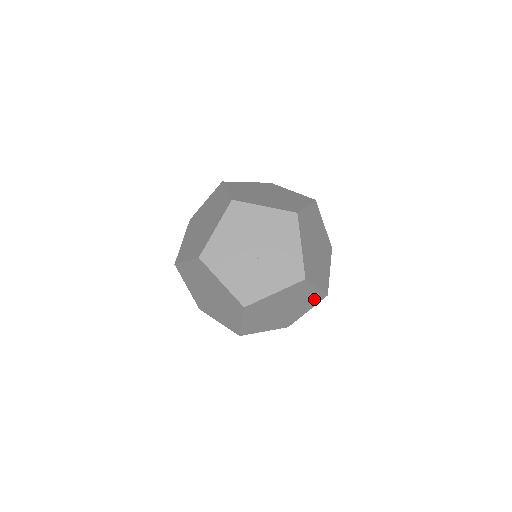
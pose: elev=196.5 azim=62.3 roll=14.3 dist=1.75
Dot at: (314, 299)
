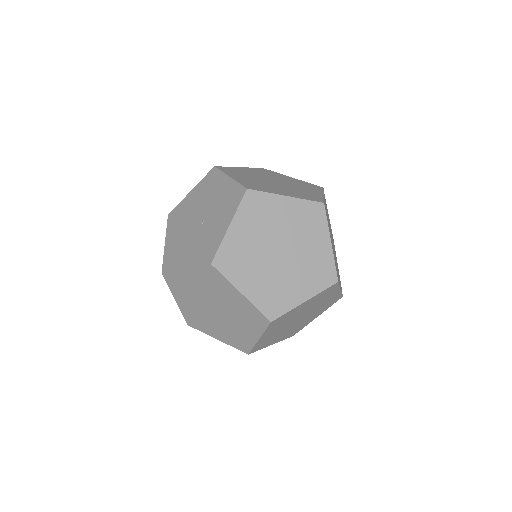
Dot at: (310, 217)
